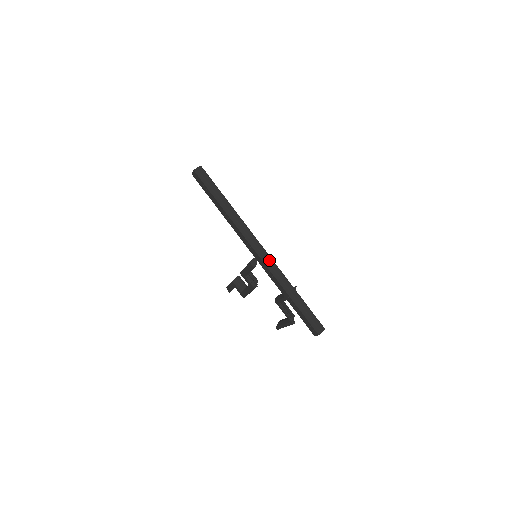
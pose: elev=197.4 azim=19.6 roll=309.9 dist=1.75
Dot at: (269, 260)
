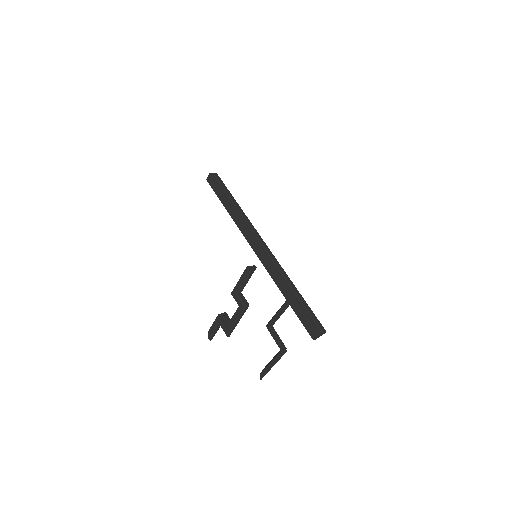
Dot at: (271, 254)
